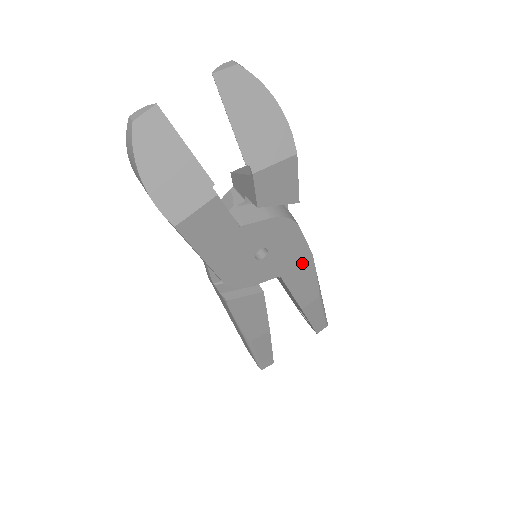
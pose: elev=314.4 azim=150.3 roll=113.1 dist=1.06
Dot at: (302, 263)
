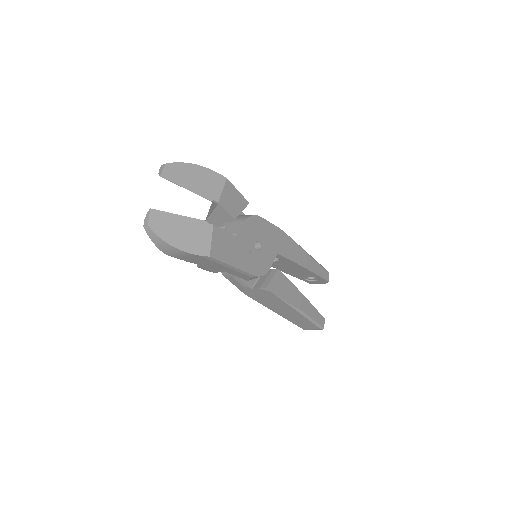
Dot at: (280, 238)
